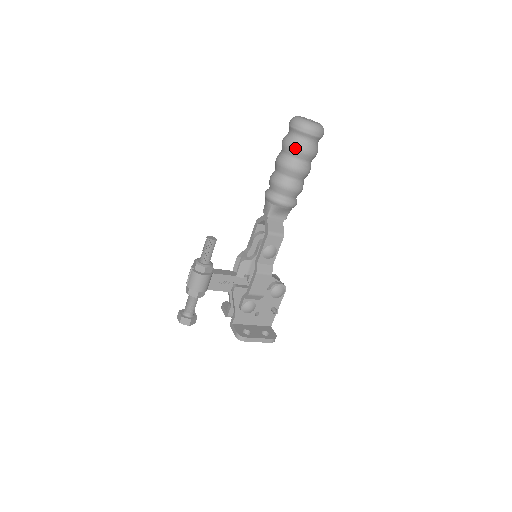
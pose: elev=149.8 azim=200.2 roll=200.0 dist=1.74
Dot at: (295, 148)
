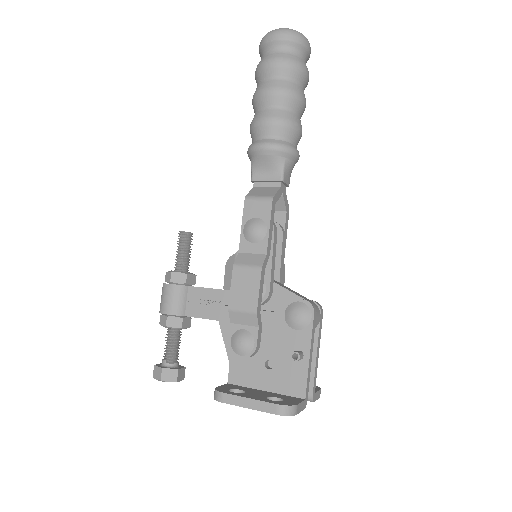
Dot at: (258, 68)
